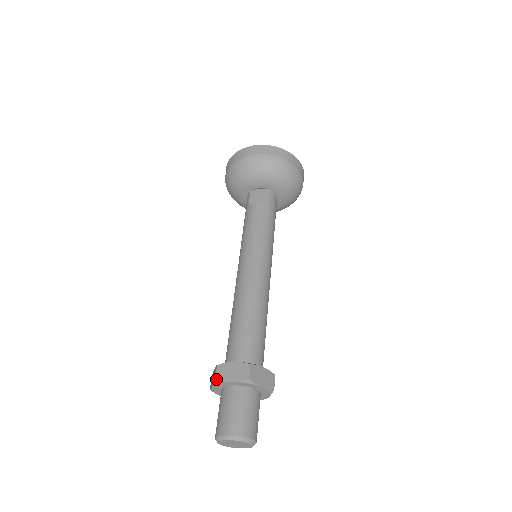
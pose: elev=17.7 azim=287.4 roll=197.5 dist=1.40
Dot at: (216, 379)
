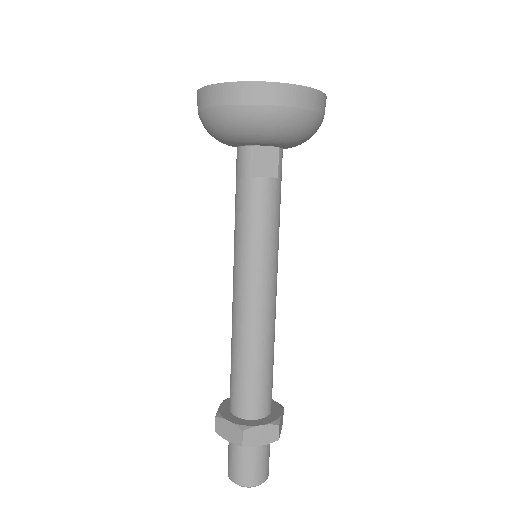
Dot at: occluded
